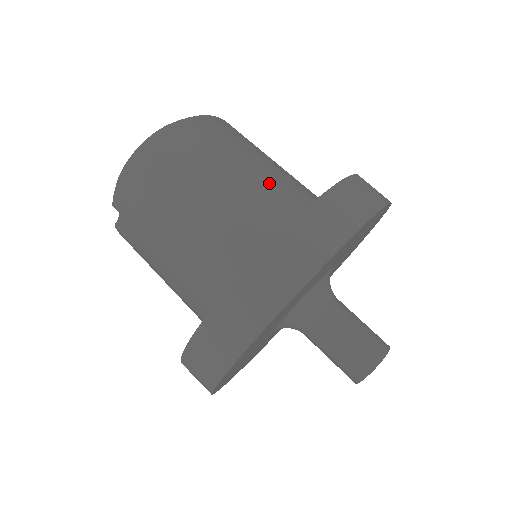
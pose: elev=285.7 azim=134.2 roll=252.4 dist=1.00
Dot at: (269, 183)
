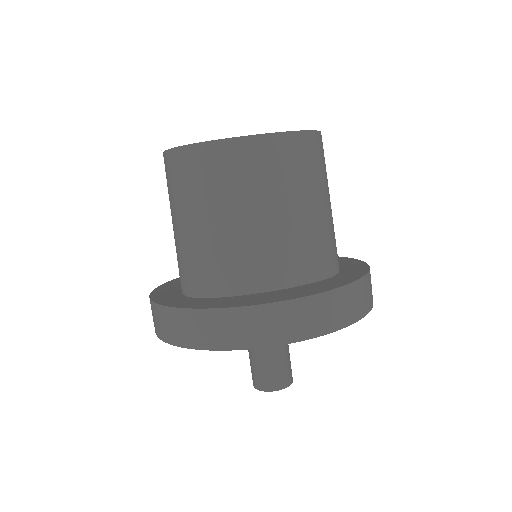
Dot at: (240, 244)
